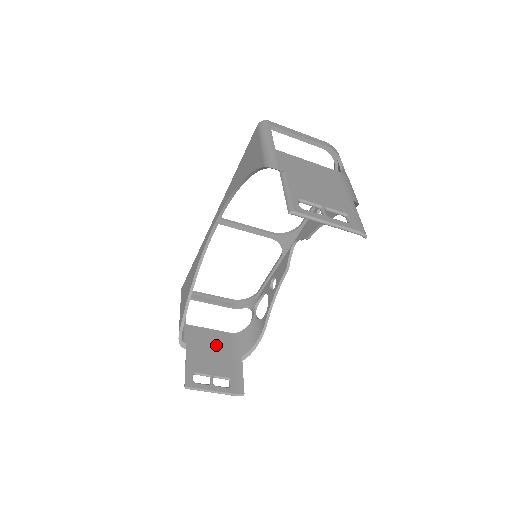
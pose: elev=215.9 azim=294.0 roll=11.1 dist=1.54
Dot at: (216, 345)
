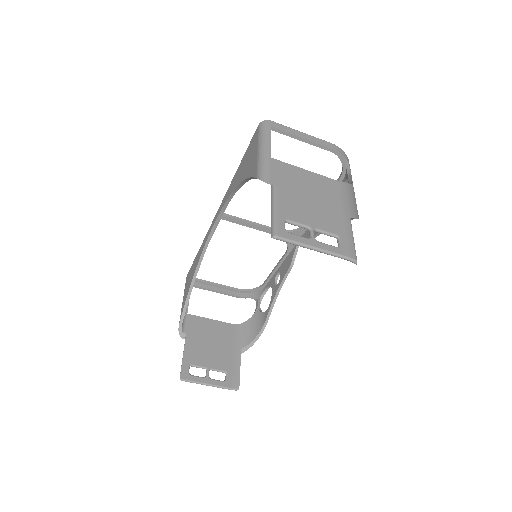
Dot at: (216, 336)
